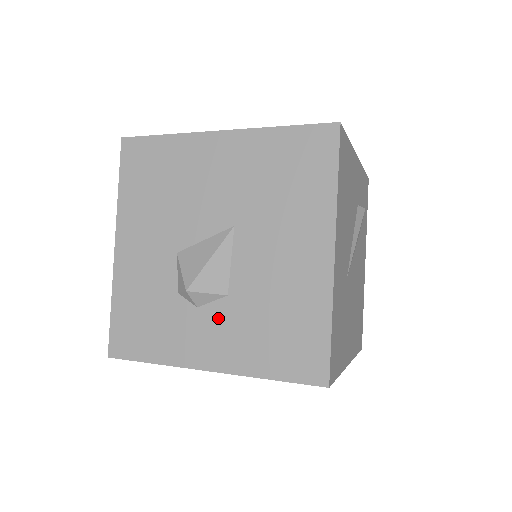
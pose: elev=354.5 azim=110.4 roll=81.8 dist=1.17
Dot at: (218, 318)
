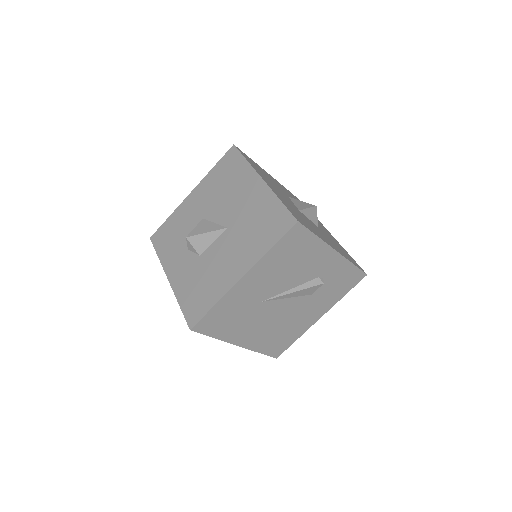
Dot at: (189, 261)
